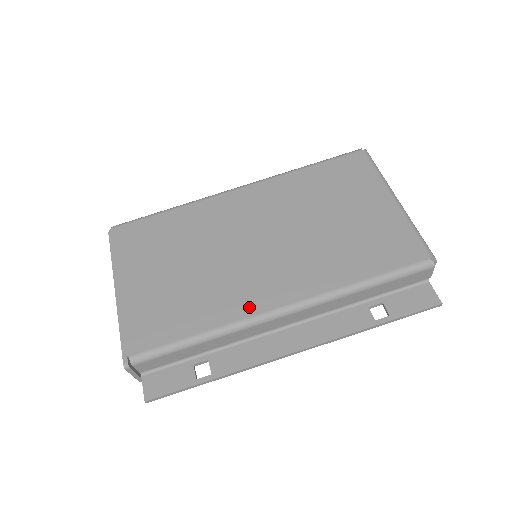
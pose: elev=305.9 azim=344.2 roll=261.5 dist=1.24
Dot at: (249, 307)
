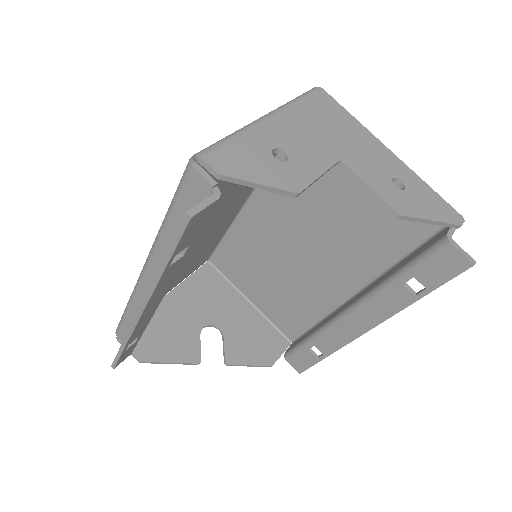
Dot at: occluded
